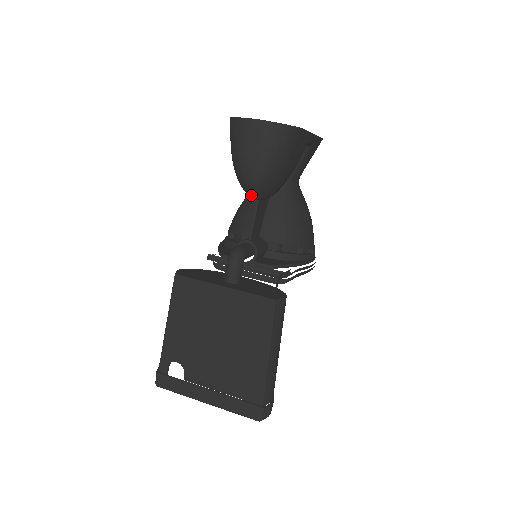
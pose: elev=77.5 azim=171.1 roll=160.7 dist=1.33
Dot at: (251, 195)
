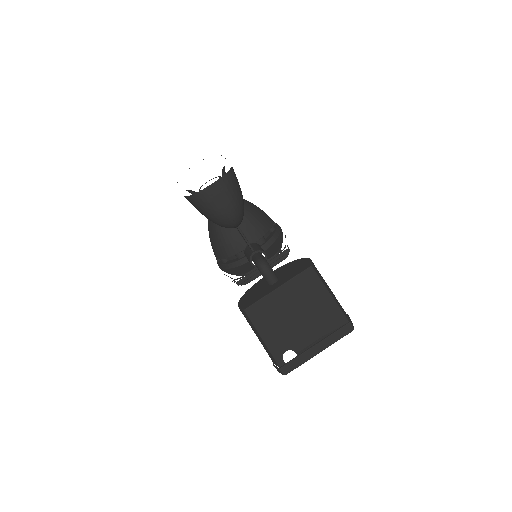
Dot at: occluded
